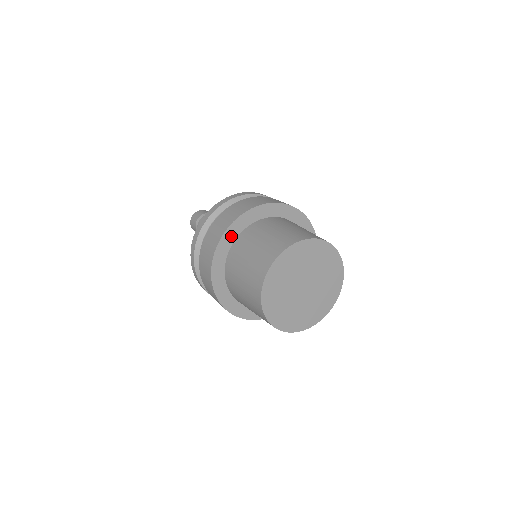
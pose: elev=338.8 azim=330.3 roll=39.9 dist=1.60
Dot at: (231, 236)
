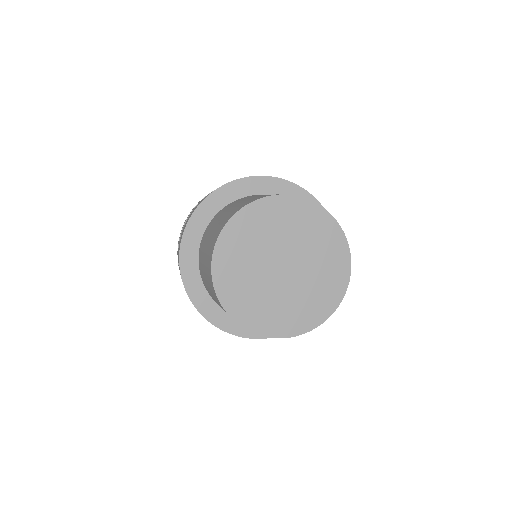
Dot at: (192, 273)
